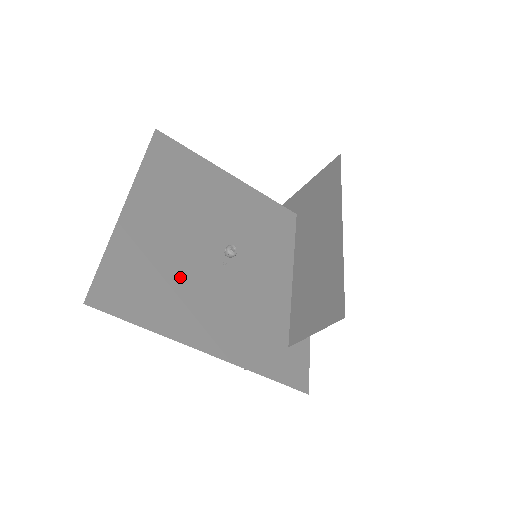
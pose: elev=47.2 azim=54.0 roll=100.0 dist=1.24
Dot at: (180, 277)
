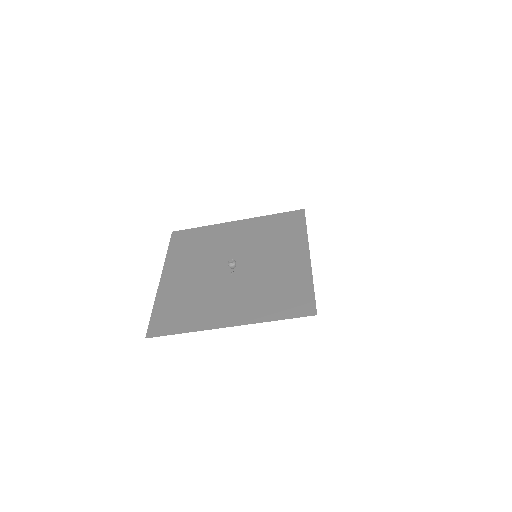
Dot at: (201, 297)
